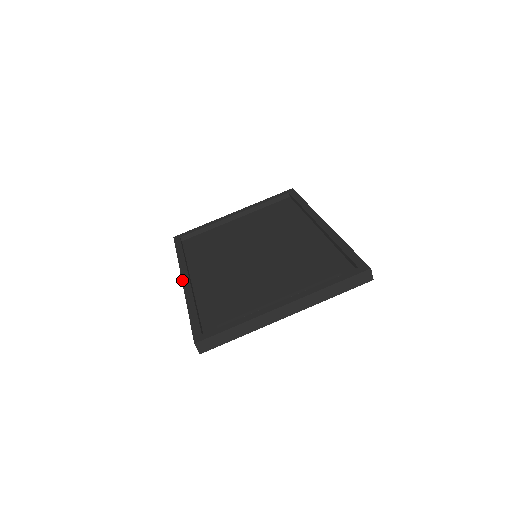
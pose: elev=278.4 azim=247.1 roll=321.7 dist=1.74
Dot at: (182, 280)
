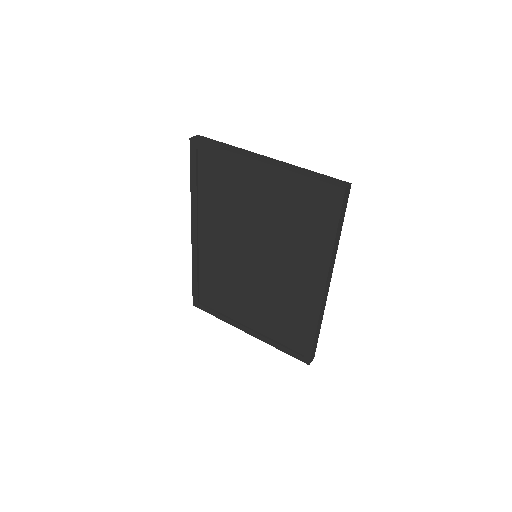
Dot at: occluded
